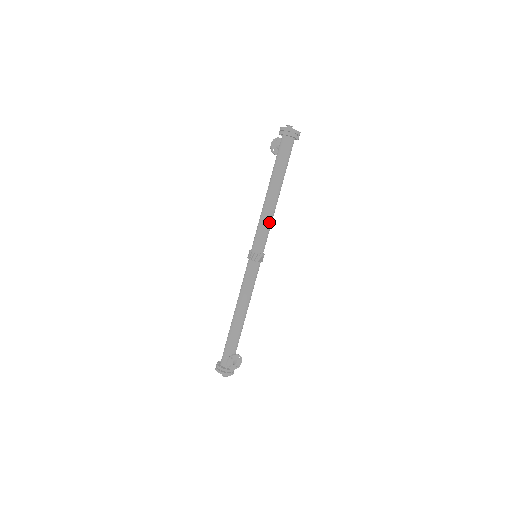
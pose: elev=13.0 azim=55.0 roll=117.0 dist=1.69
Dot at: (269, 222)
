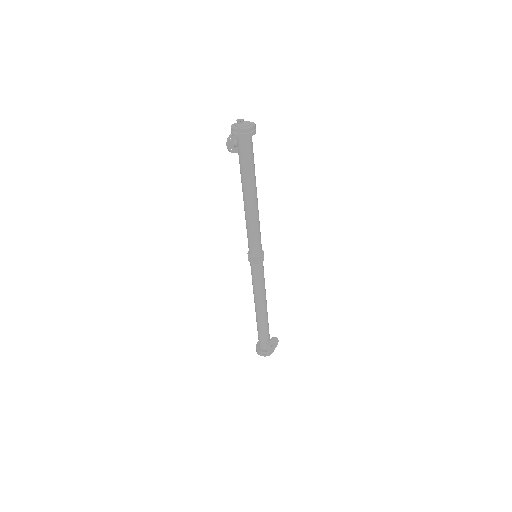
Dot at: (257, 225)
